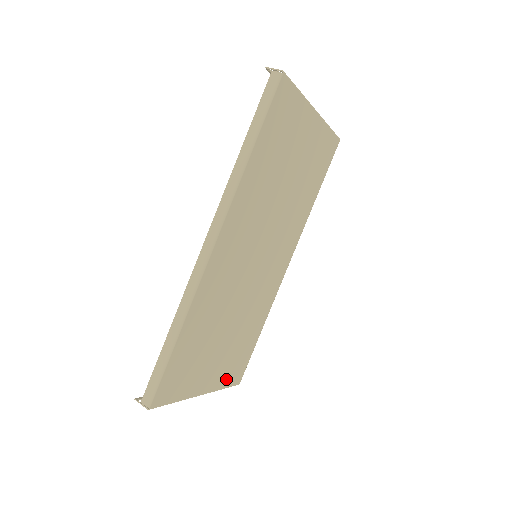
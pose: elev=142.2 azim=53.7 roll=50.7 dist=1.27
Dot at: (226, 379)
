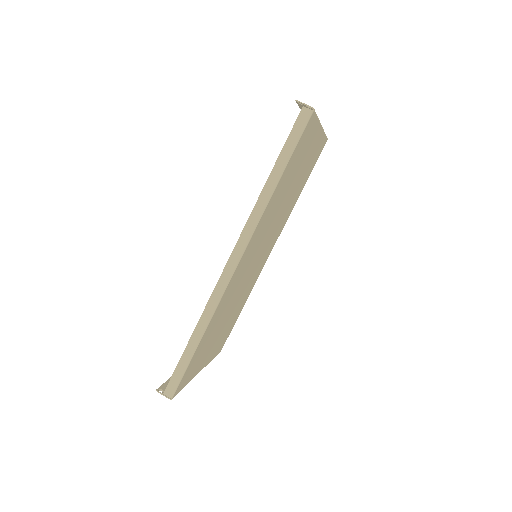
Dot at: (215, 353)
